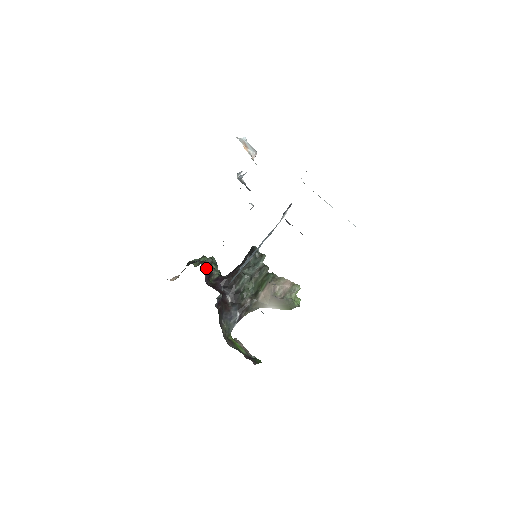
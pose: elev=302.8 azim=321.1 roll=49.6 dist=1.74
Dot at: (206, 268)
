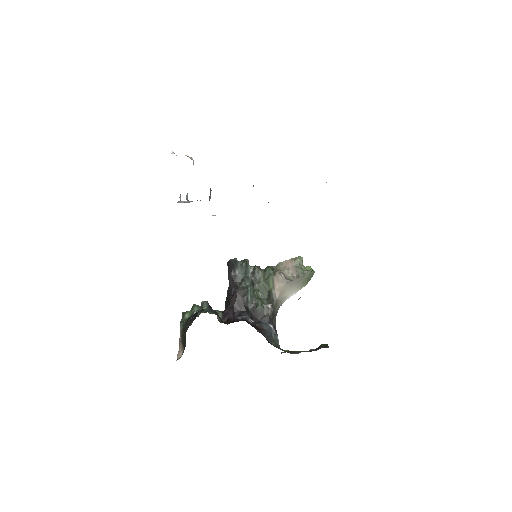
Dot at: (212, 311)
